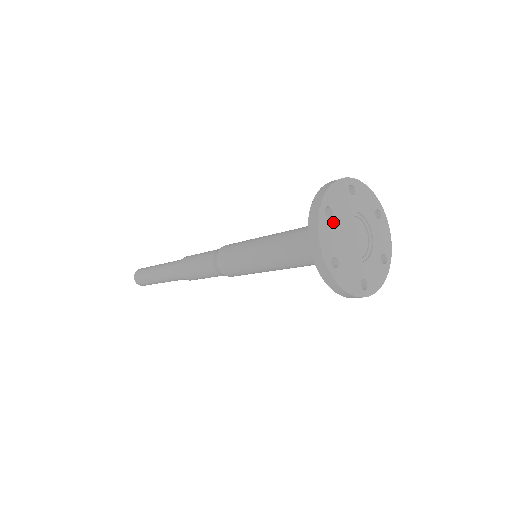
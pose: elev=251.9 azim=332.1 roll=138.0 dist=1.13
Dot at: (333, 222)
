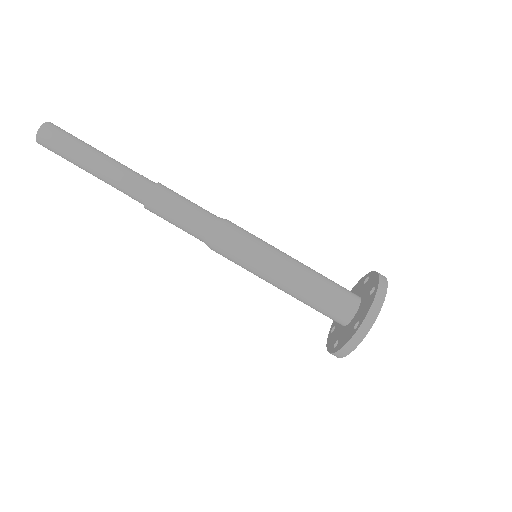
Dot at: occluded
